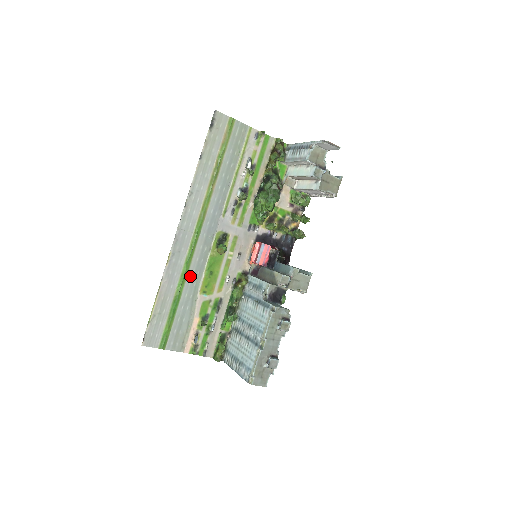
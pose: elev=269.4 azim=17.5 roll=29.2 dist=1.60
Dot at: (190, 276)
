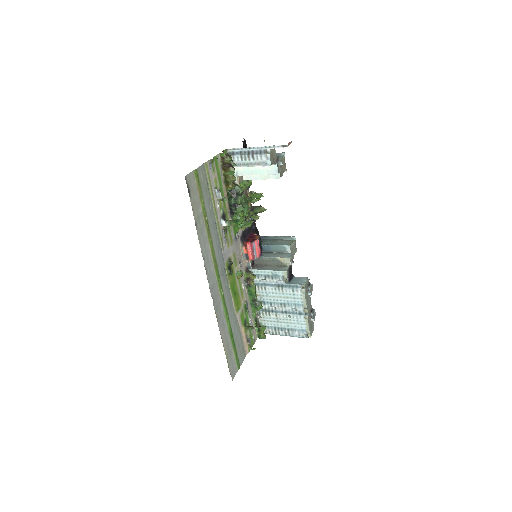
Dot at: (228, 310)
